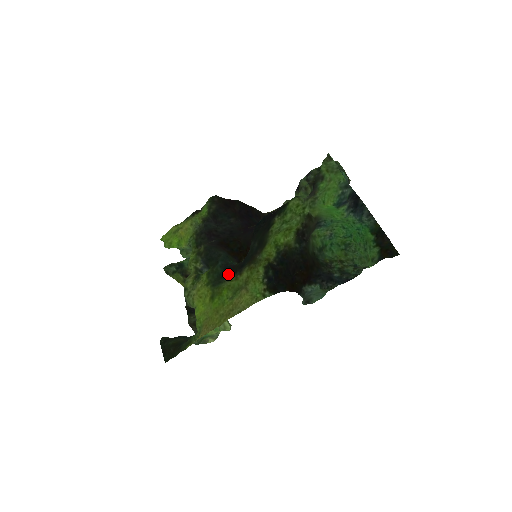
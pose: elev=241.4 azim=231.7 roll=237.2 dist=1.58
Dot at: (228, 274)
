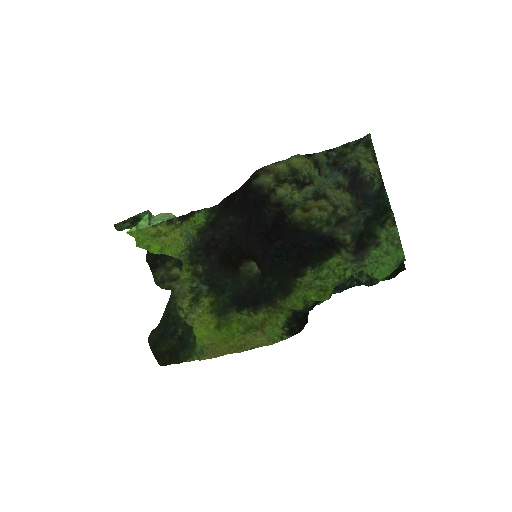
Dot at: (237, 305)
